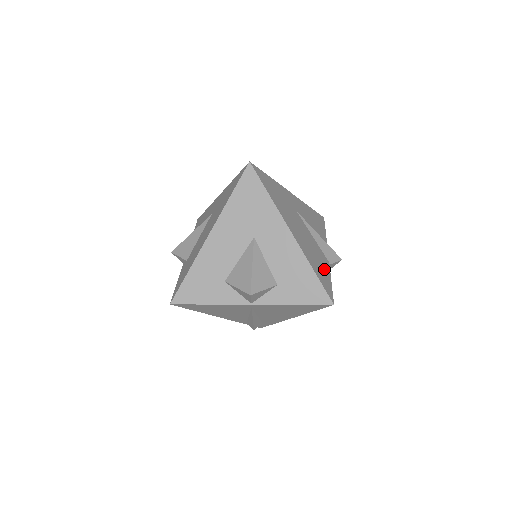
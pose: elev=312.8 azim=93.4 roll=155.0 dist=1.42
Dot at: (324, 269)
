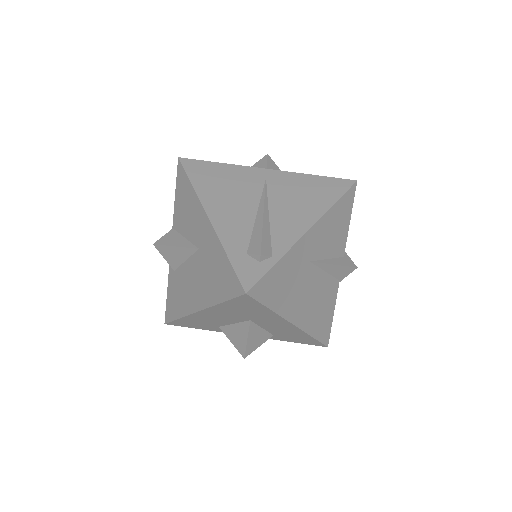
Dot at: (329, 308)
